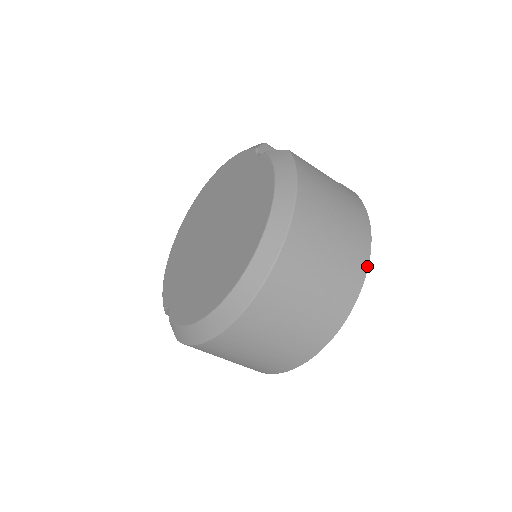
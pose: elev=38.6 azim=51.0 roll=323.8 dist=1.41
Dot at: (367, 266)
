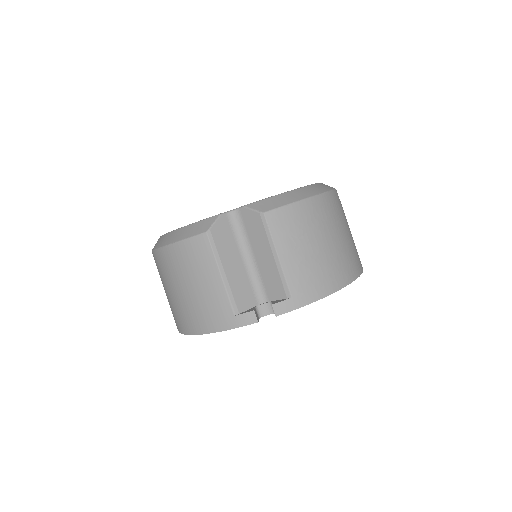
Dot at: occluded
